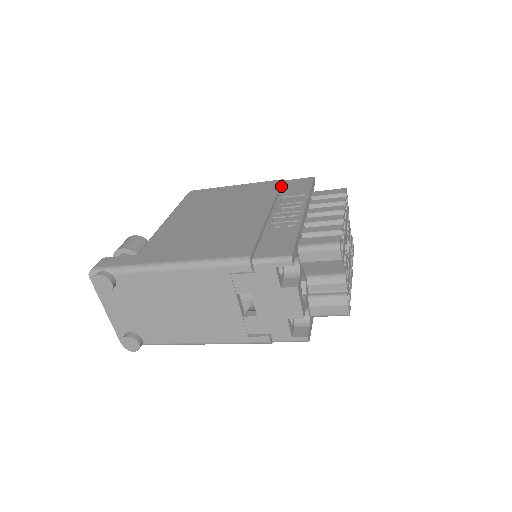
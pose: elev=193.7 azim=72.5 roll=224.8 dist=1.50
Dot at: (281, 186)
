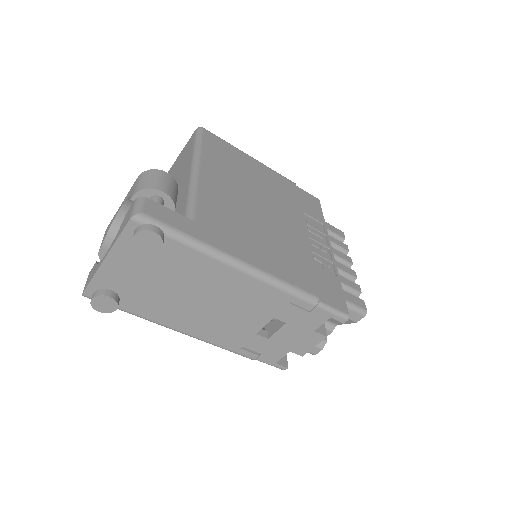
Dot at: (296, 193)
